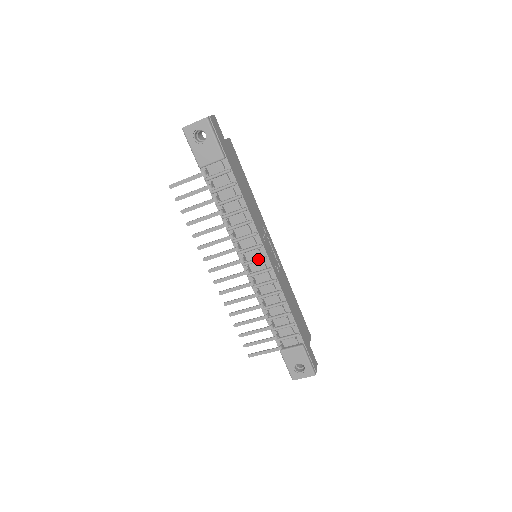
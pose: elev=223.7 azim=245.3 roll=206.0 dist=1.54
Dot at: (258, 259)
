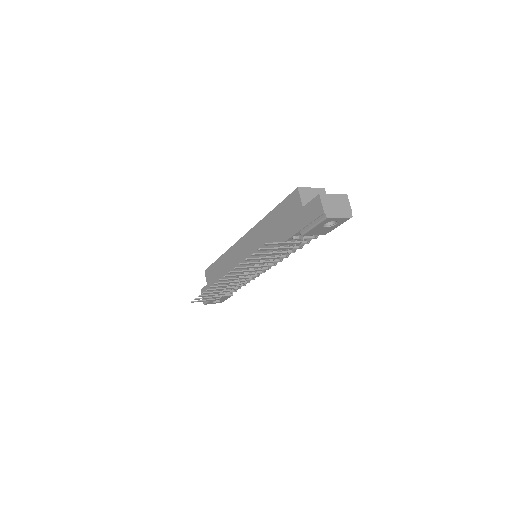
Dot at: (264, 269)
